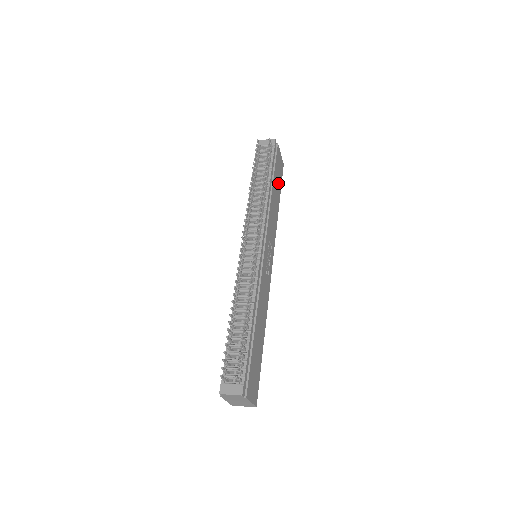
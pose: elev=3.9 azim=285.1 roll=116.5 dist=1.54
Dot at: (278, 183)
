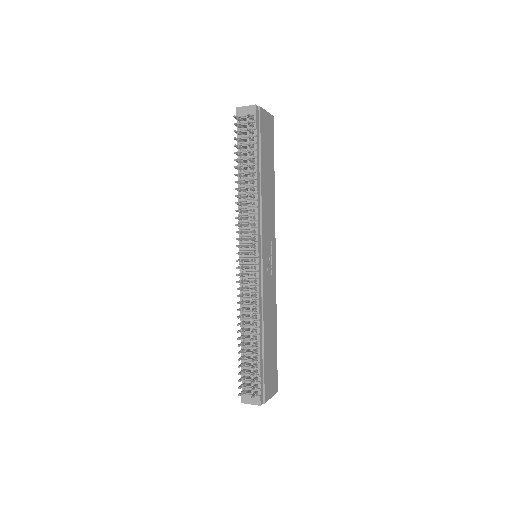
Dot at: (269, 153)
